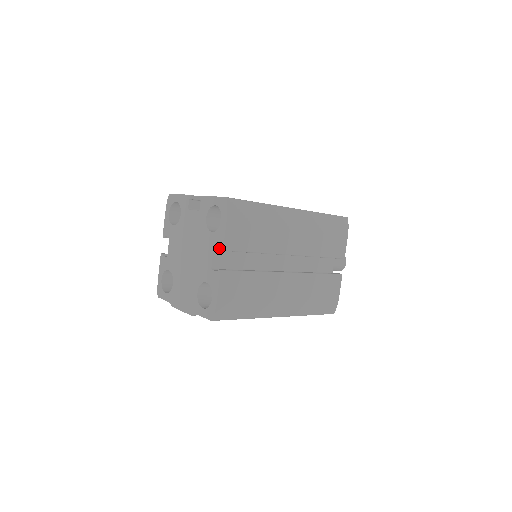
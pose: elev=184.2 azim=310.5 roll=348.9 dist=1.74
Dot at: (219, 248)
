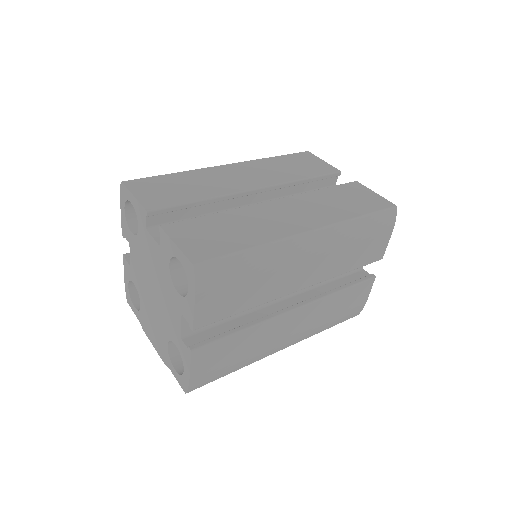
Dot at: occluded
